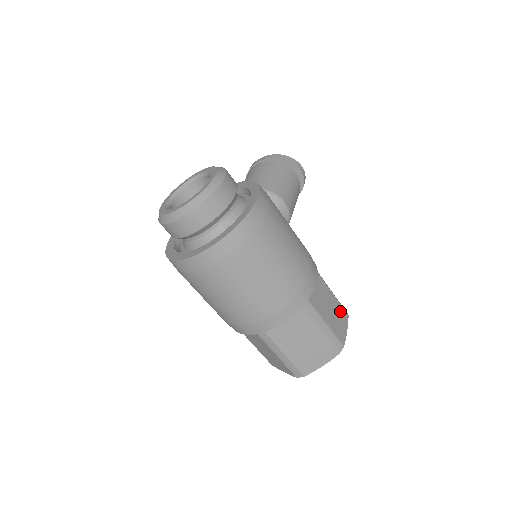
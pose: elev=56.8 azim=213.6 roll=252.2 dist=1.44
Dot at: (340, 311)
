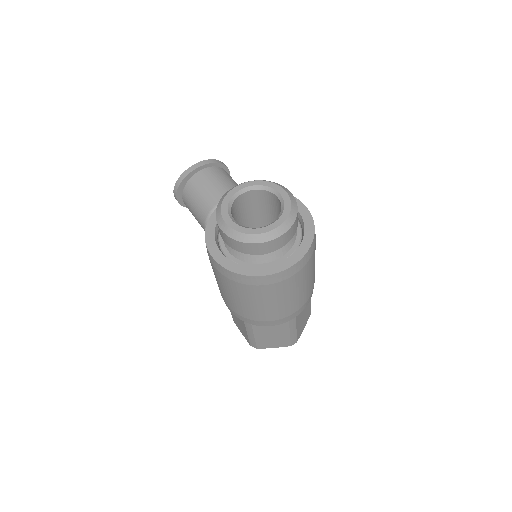
Dot at: occluded
